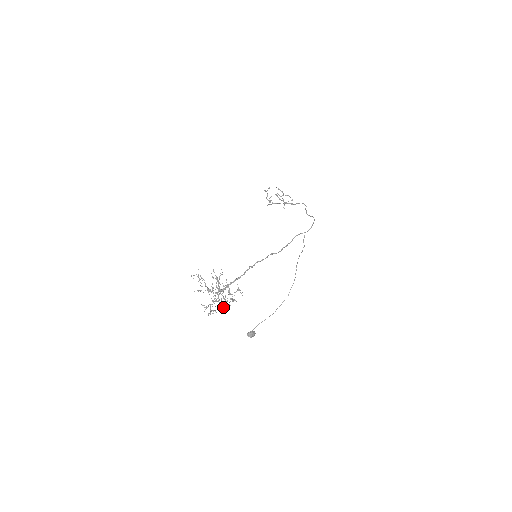
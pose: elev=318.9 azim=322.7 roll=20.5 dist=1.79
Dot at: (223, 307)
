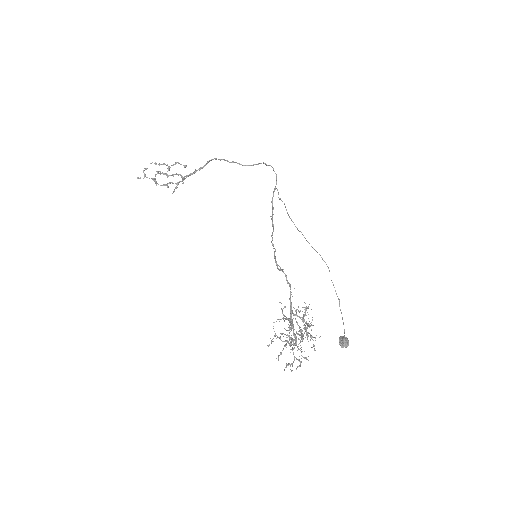
Dot at: occluded
